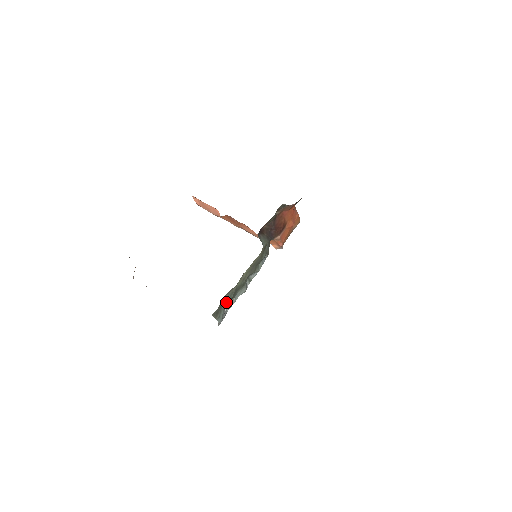
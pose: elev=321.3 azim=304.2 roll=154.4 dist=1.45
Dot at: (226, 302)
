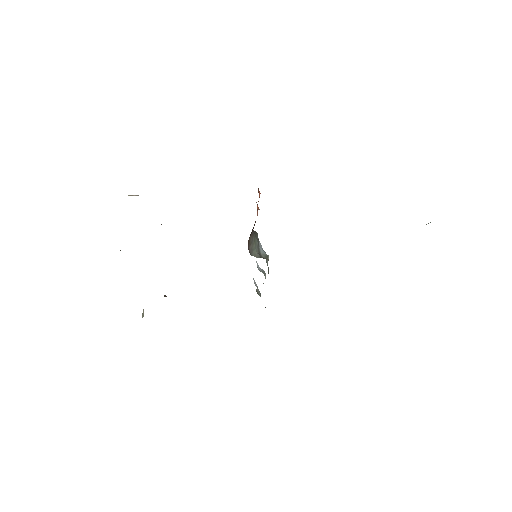
Dot at: (256, 289)
